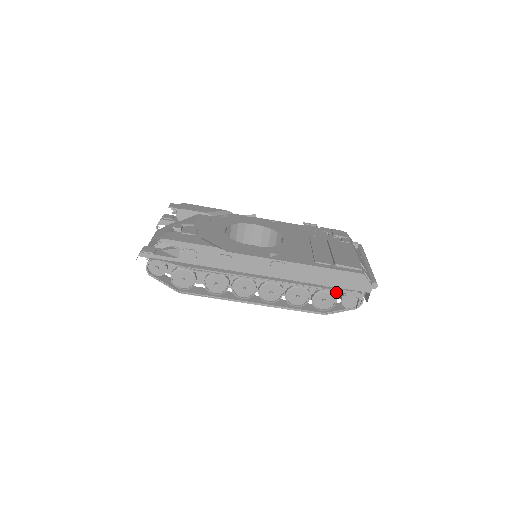
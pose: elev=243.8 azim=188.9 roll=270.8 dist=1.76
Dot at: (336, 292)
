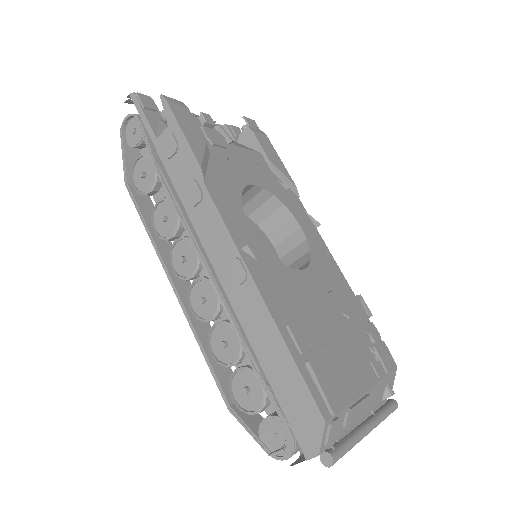
Dot at: occluded
